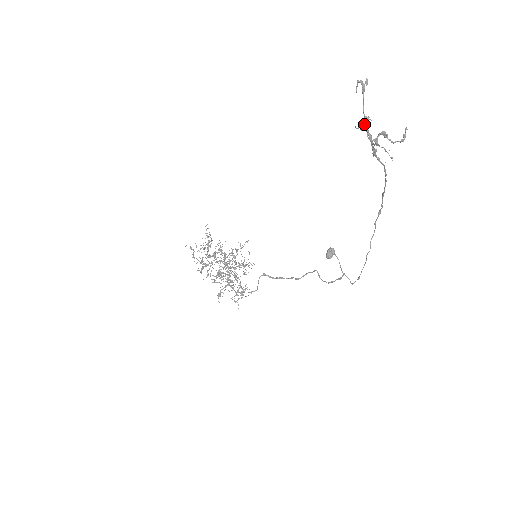
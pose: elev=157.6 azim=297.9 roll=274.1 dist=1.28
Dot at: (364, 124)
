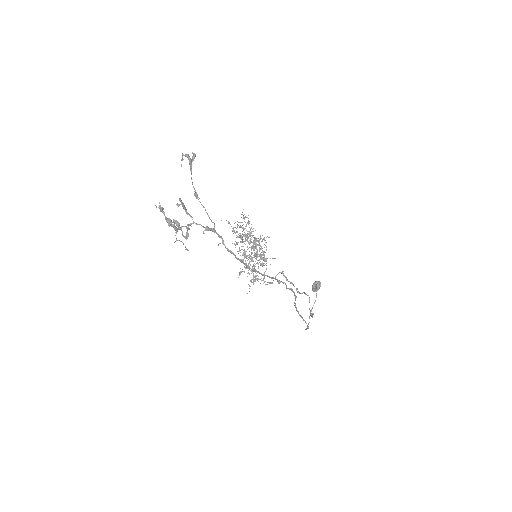
Dot at: (177, 203)
